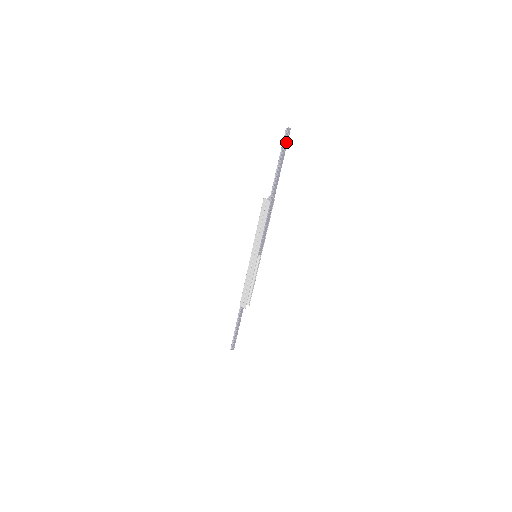
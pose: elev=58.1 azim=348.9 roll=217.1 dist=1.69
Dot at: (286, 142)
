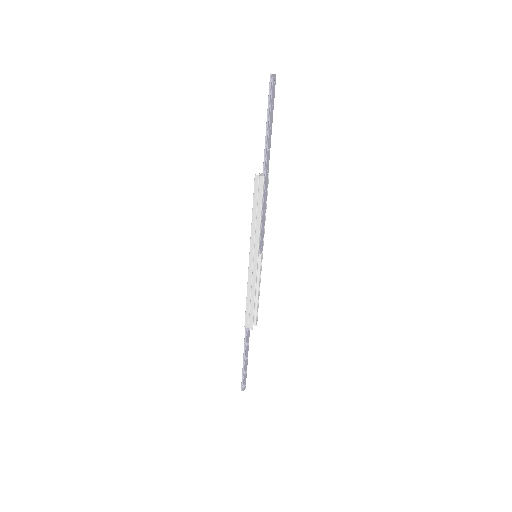
Dot at: (273, 93)
